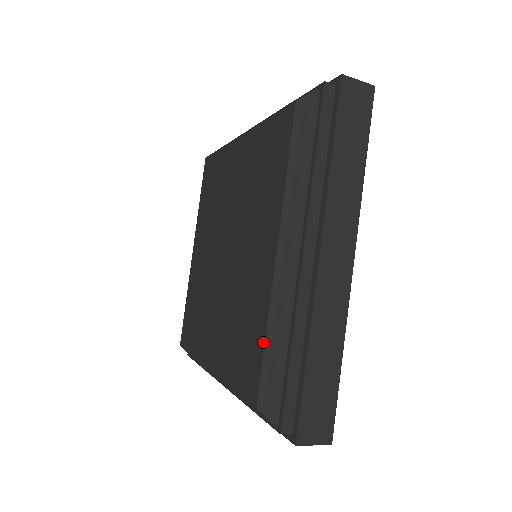
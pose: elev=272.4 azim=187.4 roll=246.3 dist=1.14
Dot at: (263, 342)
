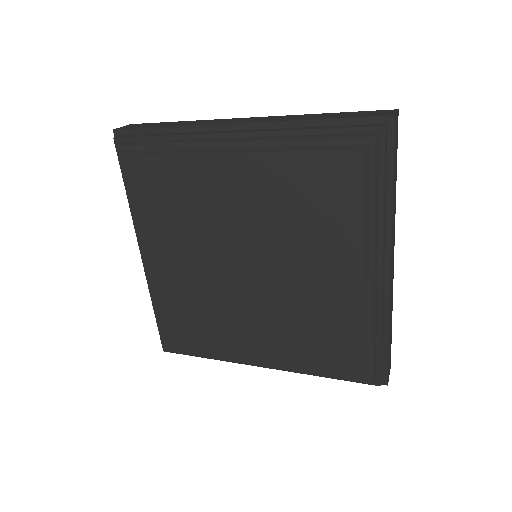
Dot at: (362, 343)
